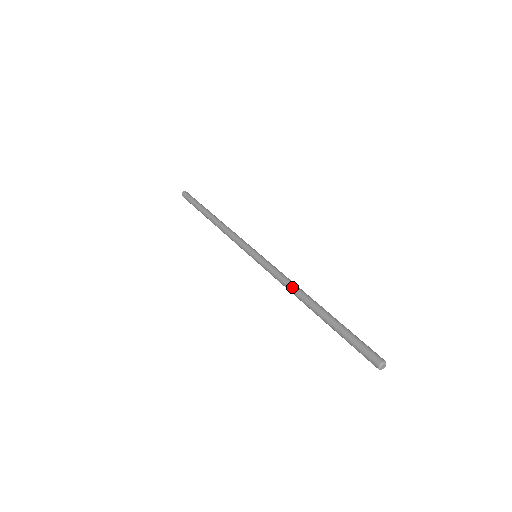
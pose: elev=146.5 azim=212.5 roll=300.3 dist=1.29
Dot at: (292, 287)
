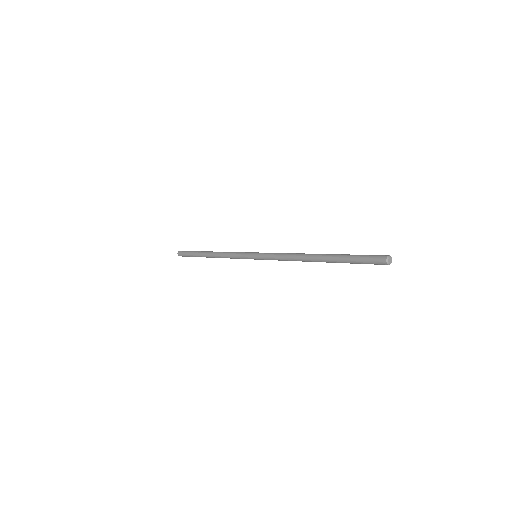
Dot at: (293, 256)
